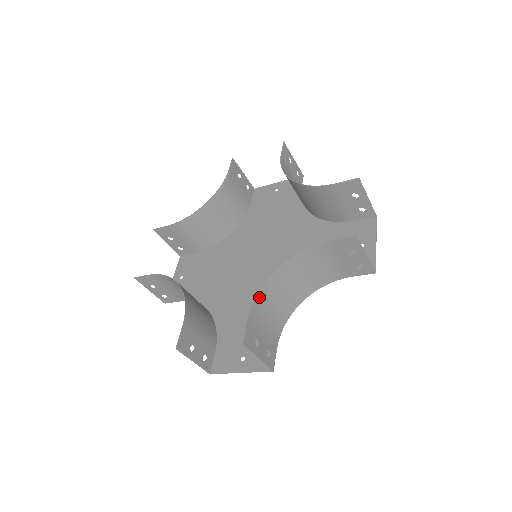
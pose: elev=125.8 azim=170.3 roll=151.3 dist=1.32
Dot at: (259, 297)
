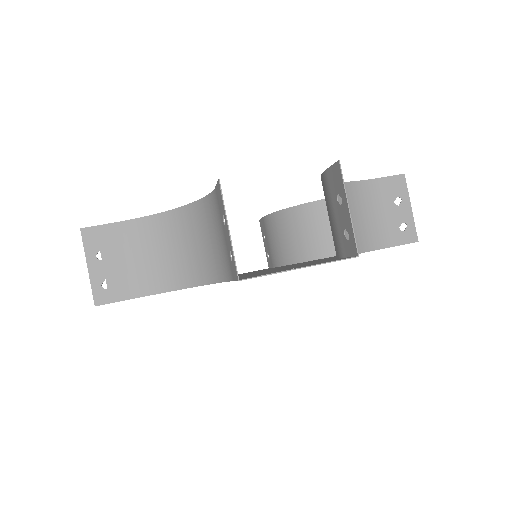
Dot at: occluded
